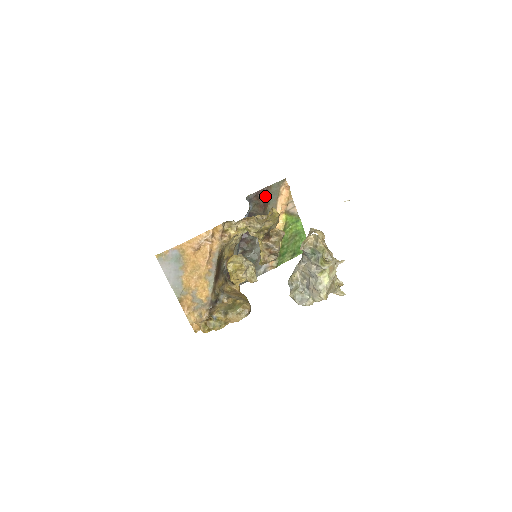
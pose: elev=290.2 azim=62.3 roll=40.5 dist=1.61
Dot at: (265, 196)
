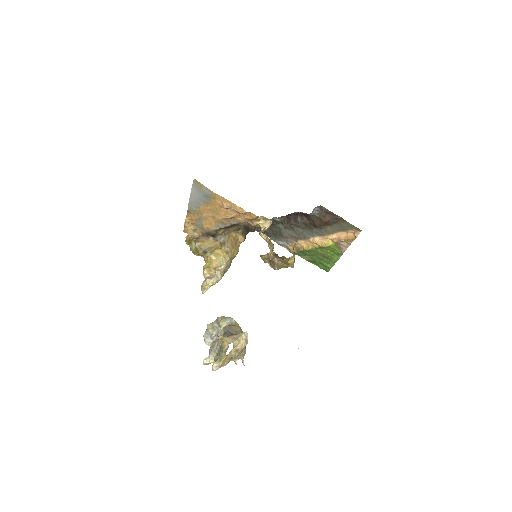
Dot at: (333, 220)
